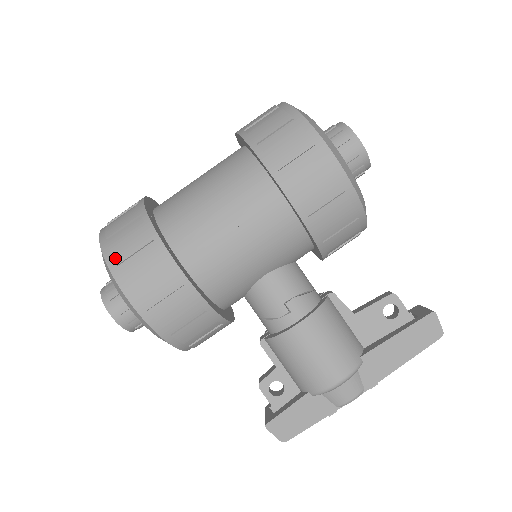
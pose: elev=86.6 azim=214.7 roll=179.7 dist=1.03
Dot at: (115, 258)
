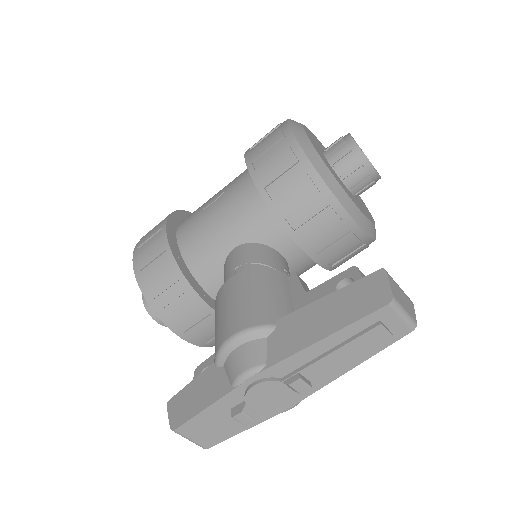
Dot at: occluded
